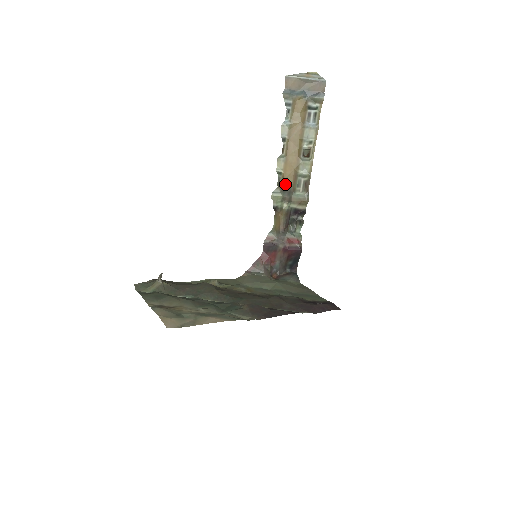
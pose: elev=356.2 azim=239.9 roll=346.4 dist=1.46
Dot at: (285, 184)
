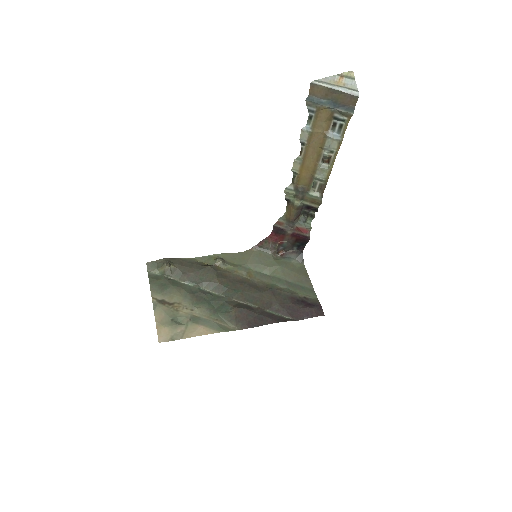
Dot at: (299, 183)
